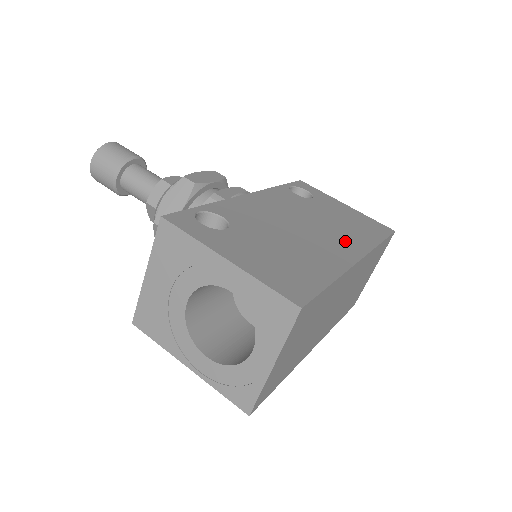
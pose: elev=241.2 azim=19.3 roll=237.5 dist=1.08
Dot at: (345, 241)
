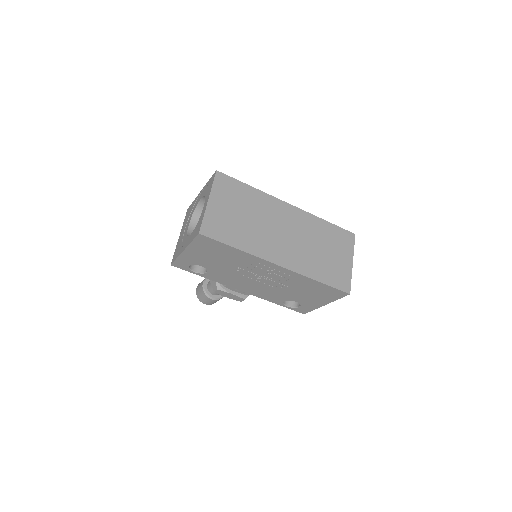
Dot at: occluded
